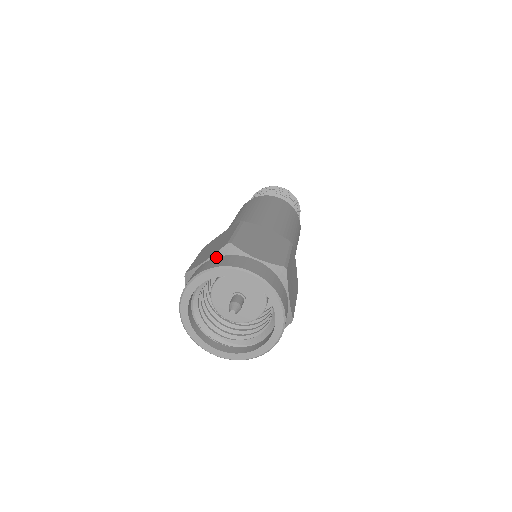
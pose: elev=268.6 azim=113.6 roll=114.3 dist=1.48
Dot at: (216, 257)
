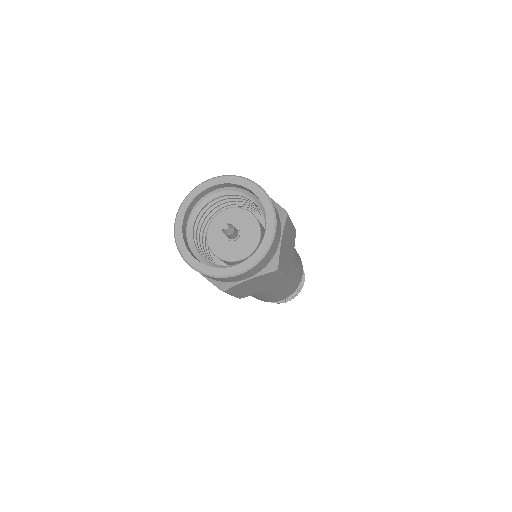
Dot at: occluded
